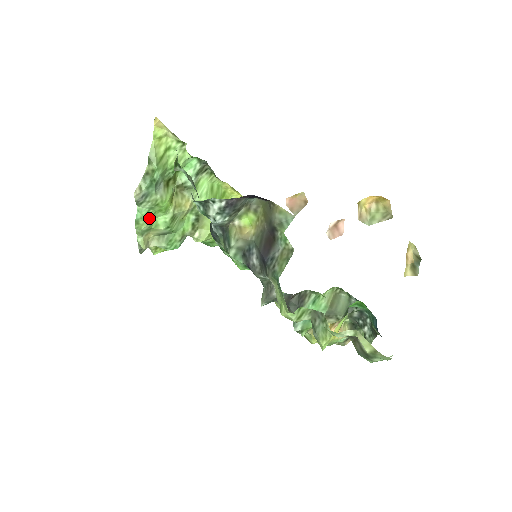
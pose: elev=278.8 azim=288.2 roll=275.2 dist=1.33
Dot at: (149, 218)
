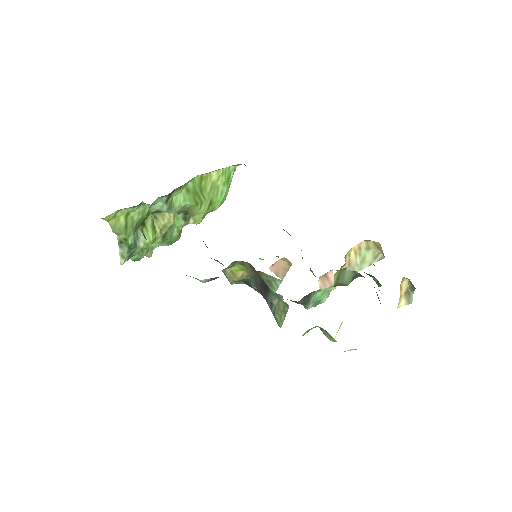
Dot at: (142, 252)
